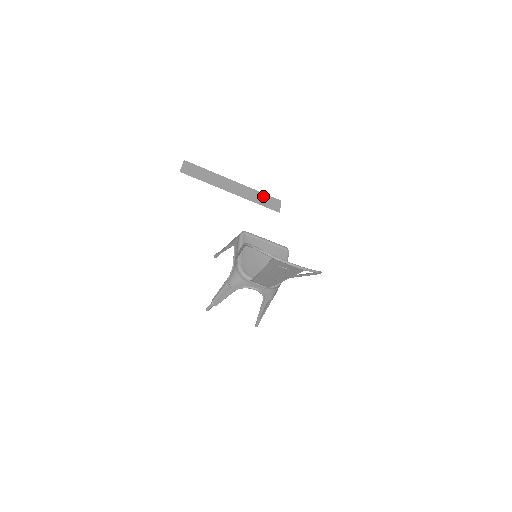
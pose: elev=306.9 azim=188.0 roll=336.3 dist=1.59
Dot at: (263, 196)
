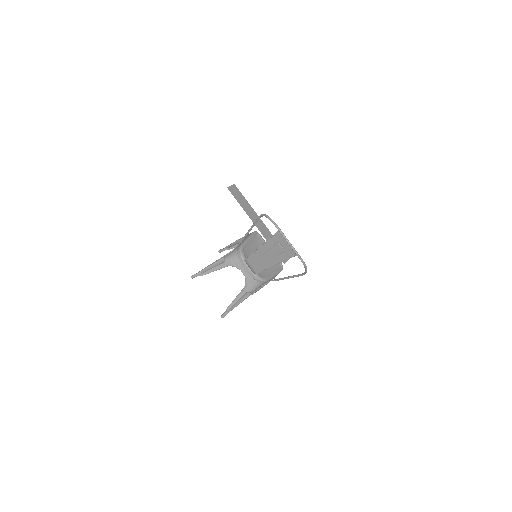
Dot at: occluded
